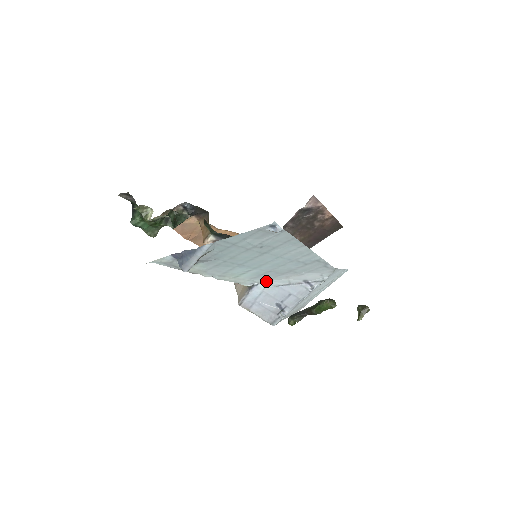
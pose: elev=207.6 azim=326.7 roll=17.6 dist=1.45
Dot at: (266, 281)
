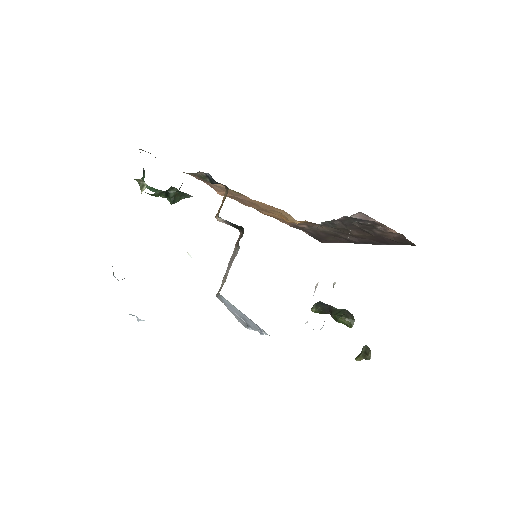
Dot at: occluded
